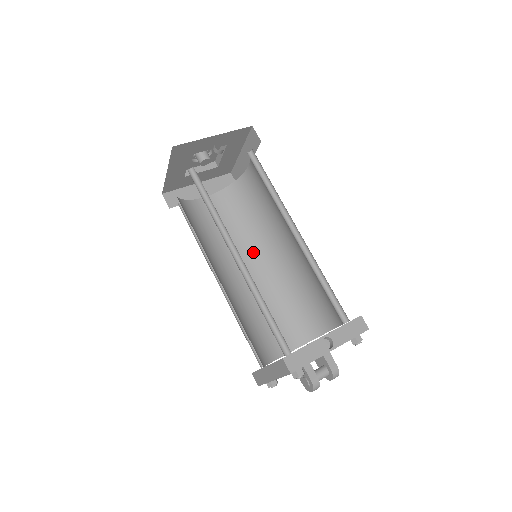
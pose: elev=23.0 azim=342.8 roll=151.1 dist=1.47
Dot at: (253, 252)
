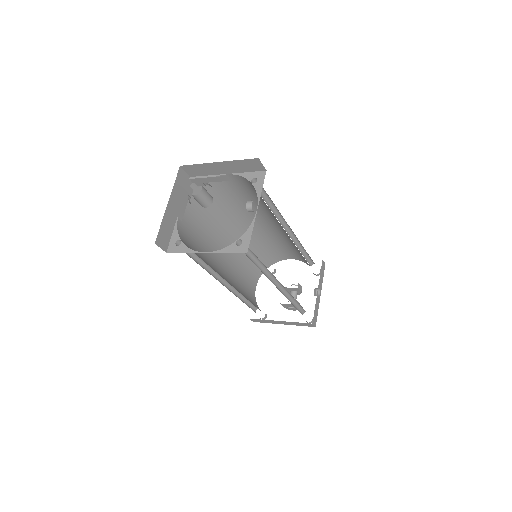
Dot at: (224, 236)
